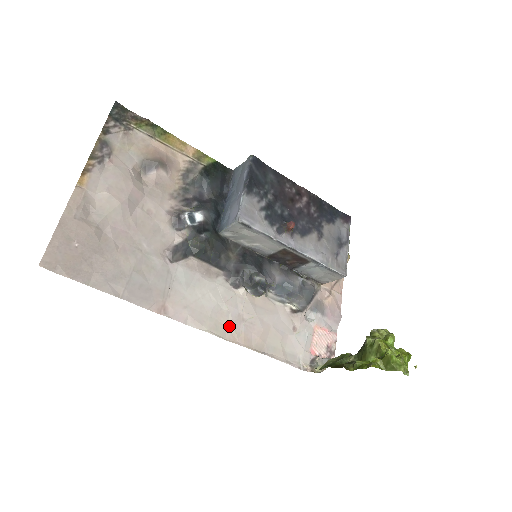
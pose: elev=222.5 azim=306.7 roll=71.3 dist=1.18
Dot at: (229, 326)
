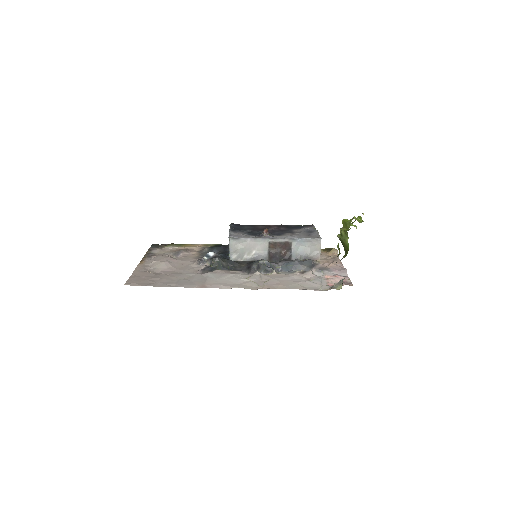
Dot at: (254, 286)
